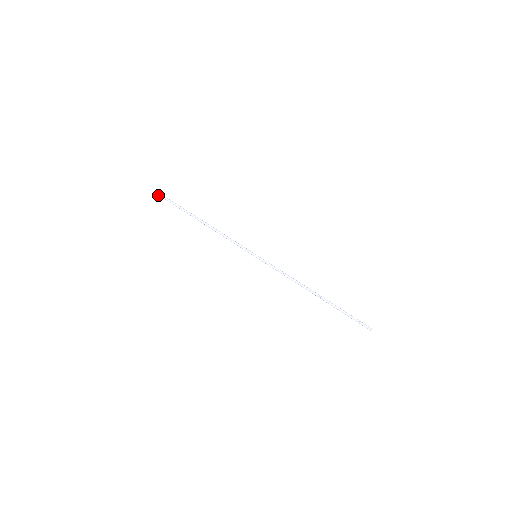
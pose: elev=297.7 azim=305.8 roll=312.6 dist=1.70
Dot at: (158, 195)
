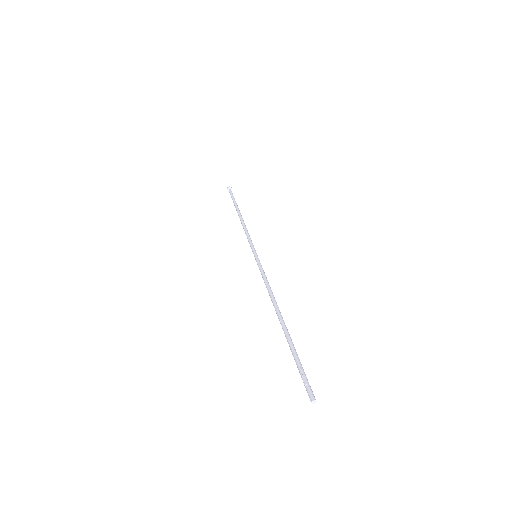
Dot at: (227, 190)
